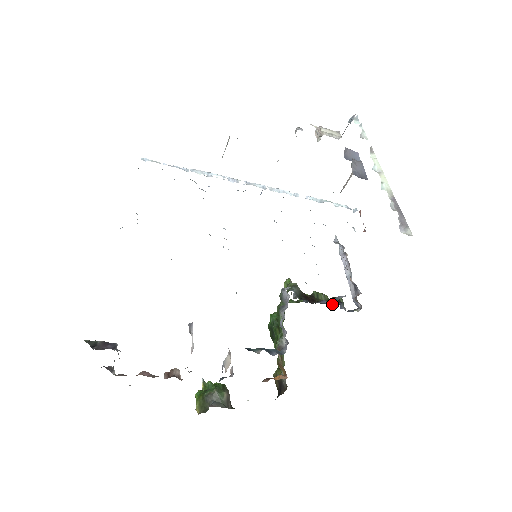
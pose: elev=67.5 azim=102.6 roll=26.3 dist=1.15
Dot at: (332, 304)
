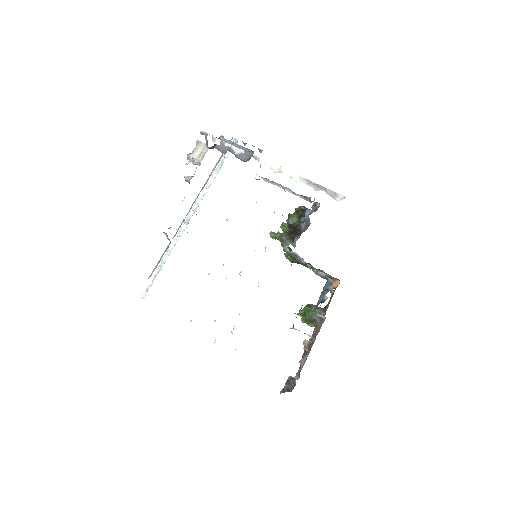
Dot at: occluded
